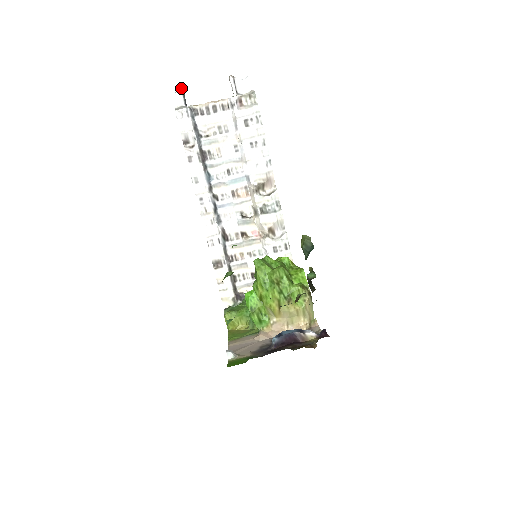
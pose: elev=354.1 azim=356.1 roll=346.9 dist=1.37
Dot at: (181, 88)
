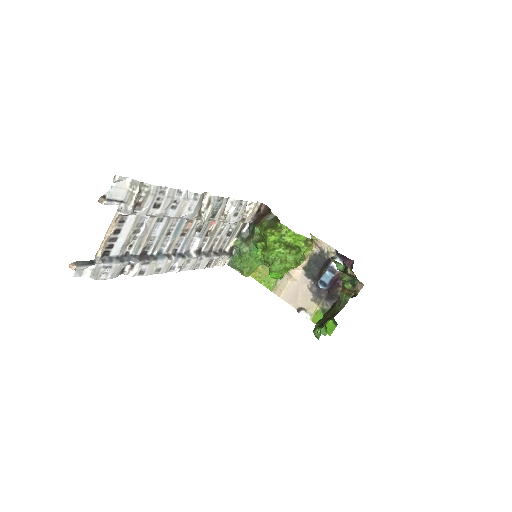
Dot at: (74, 265)
